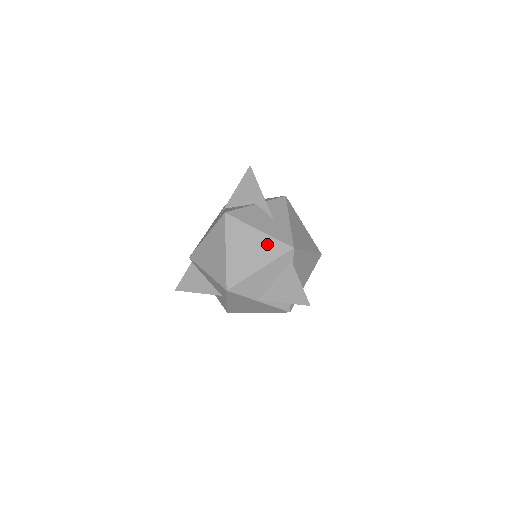
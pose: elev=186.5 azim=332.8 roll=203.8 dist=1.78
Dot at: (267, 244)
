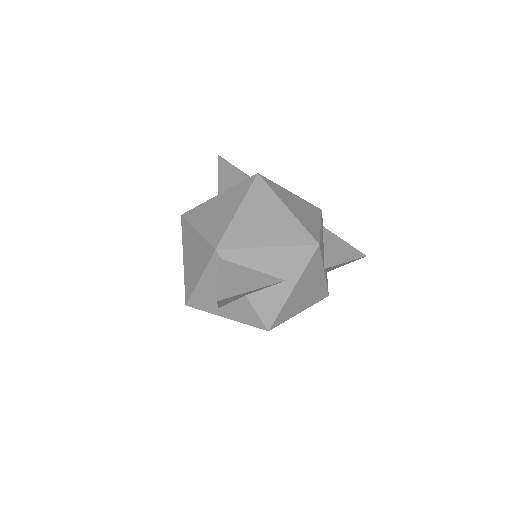
Dot at: (306, 205)
